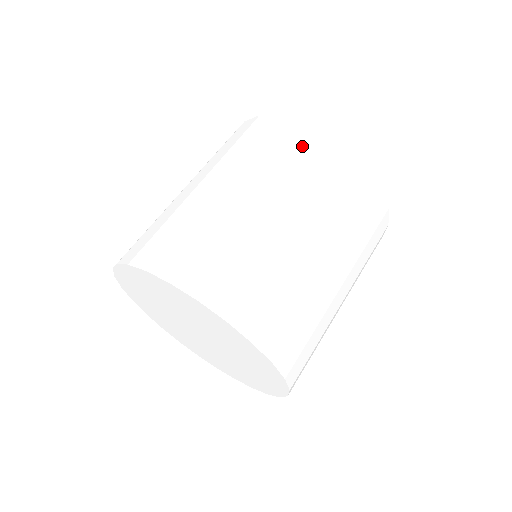
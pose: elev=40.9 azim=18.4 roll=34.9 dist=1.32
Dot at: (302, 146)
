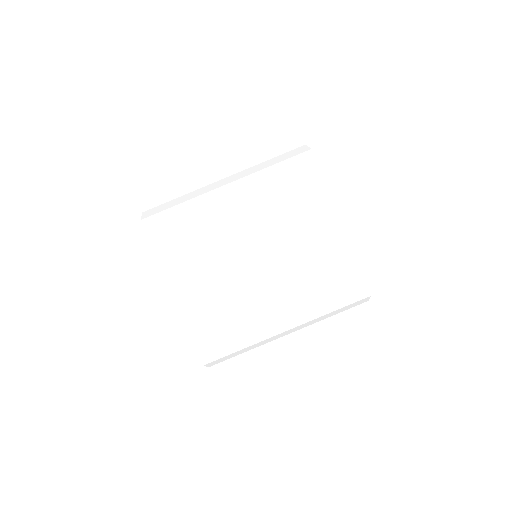
Dot at: (344, 289)
